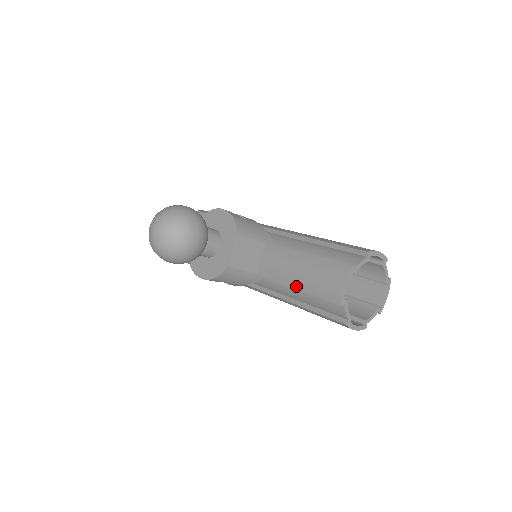
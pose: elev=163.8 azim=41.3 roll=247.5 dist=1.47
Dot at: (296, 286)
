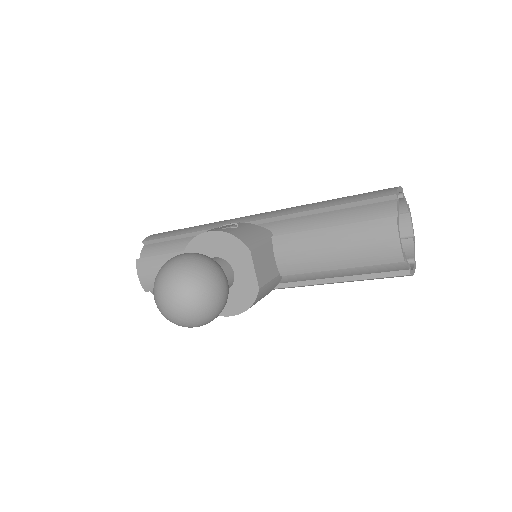
Dot at: (337, 266)
